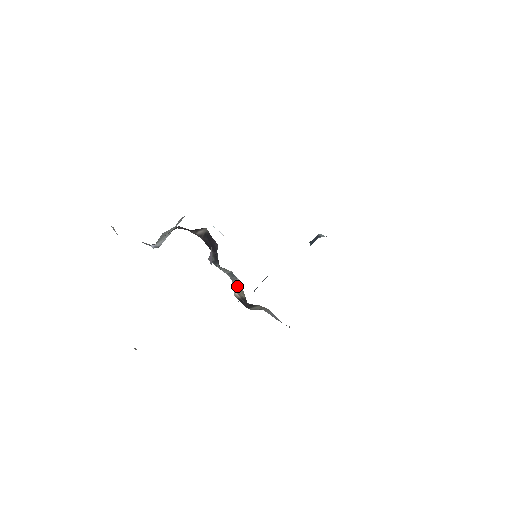
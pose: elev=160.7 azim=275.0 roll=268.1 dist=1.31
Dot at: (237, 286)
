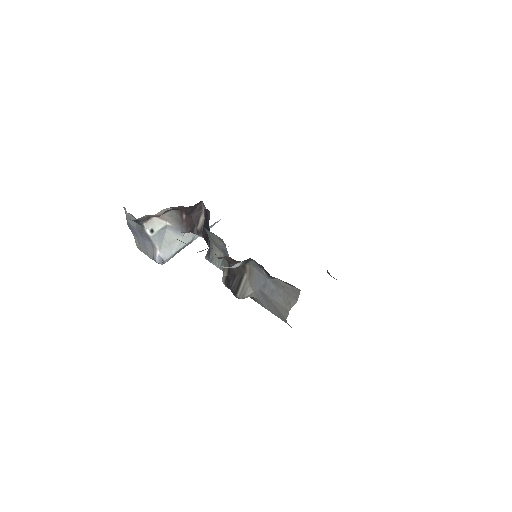
Dot at: (226, 265)
